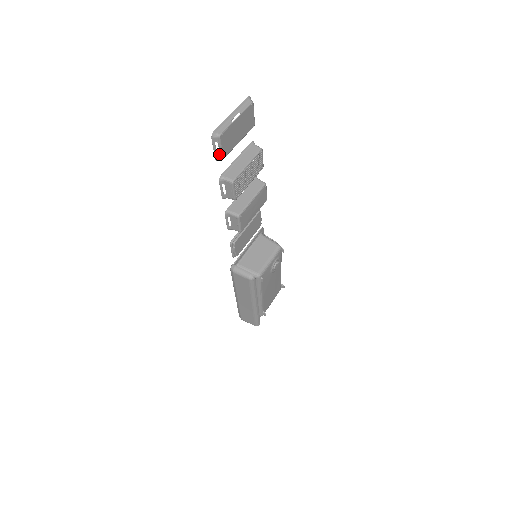
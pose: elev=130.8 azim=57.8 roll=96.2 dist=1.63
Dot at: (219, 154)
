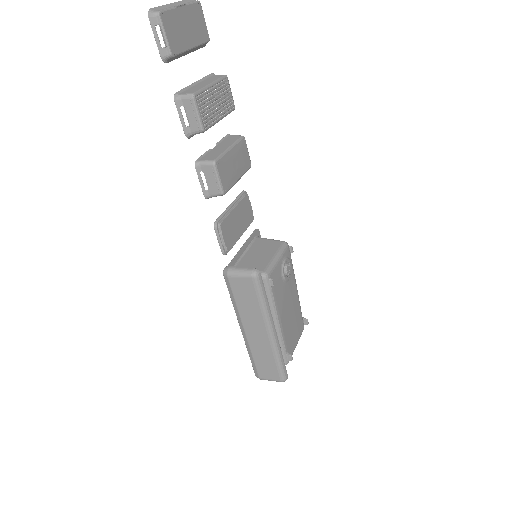
Dot at: (165, 48)
